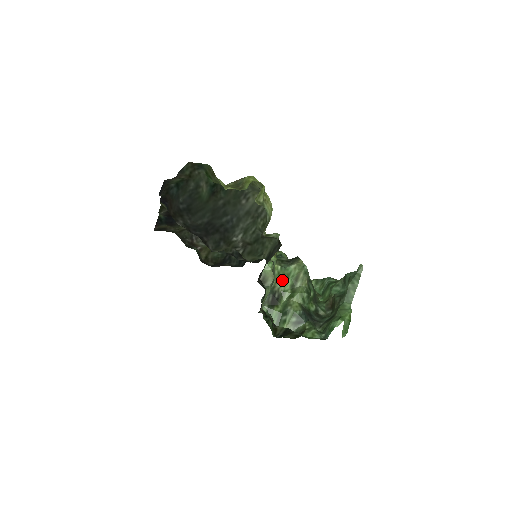
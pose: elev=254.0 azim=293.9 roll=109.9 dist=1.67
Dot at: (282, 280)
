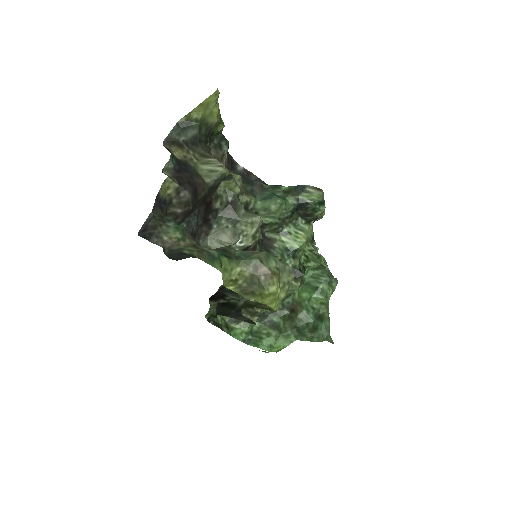
Dot at: occluded
